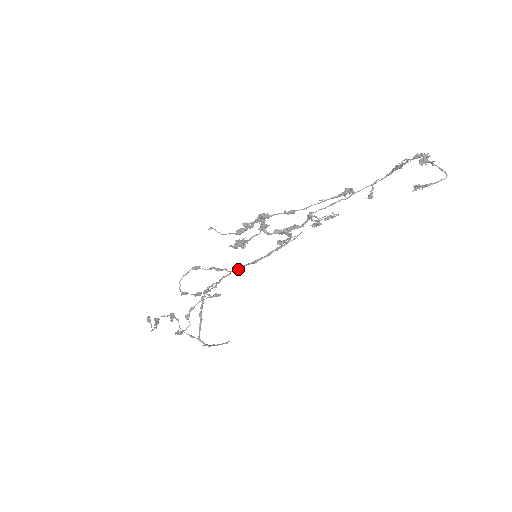
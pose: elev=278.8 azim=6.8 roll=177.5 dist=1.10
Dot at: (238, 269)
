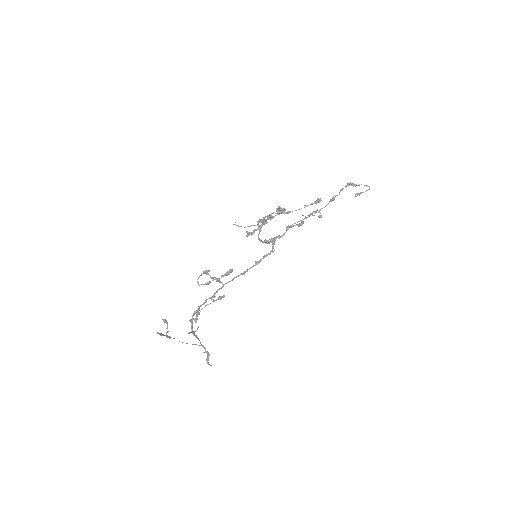
Dot at: (231, 280)
